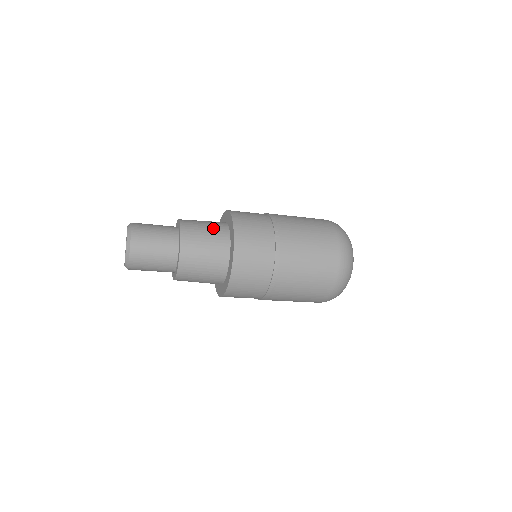
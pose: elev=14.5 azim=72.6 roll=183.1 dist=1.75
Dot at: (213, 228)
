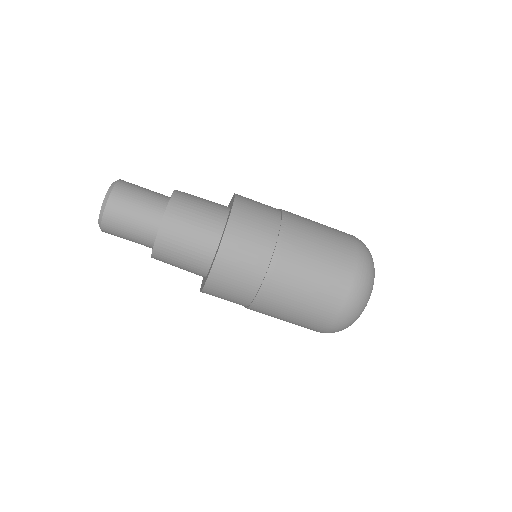
Dot at: occluded
